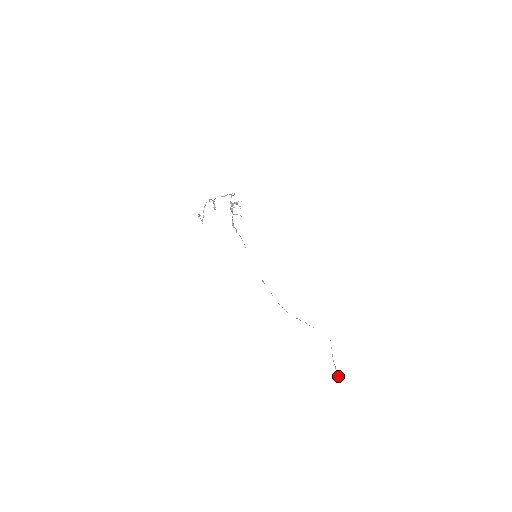
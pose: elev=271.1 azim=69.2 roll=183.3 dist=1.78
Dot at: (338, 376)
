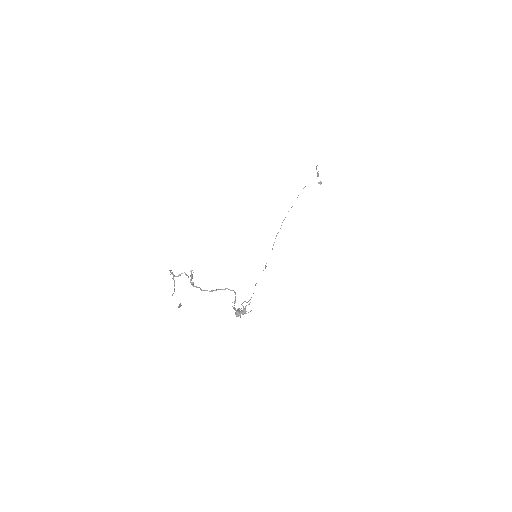
Dot at: occluded
